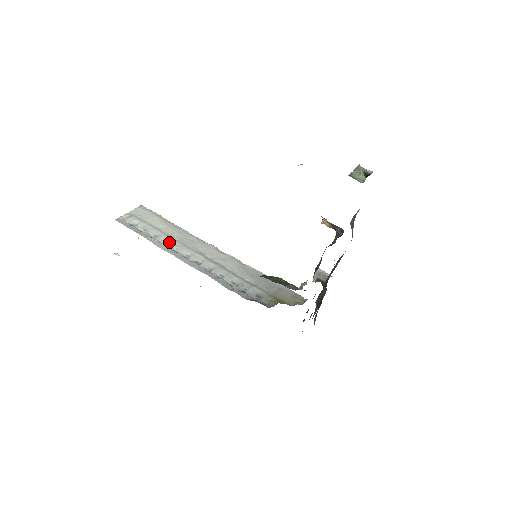
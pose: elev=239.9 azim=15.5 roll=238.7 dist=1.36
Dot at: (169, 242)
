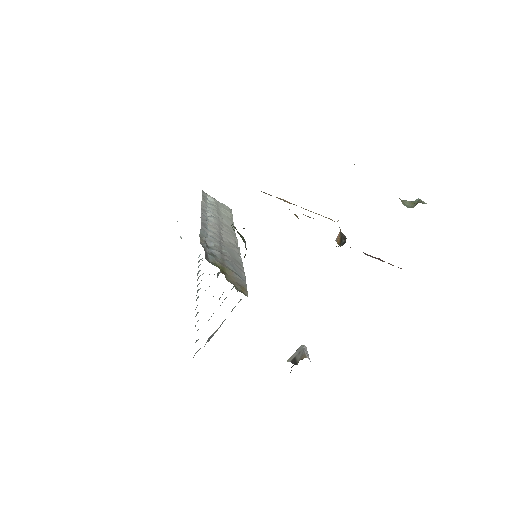
Dot at: (212, 212)
